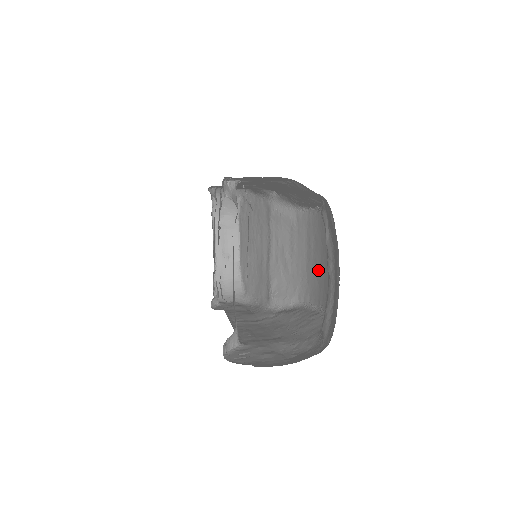
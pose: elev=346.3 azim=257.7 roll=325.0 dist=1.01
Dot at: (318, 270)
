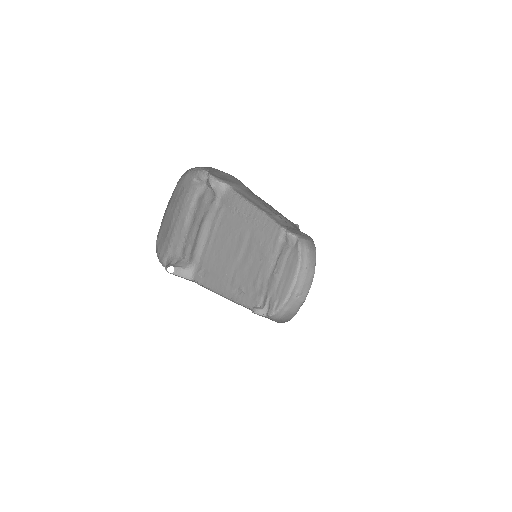
Dot at: occluded
